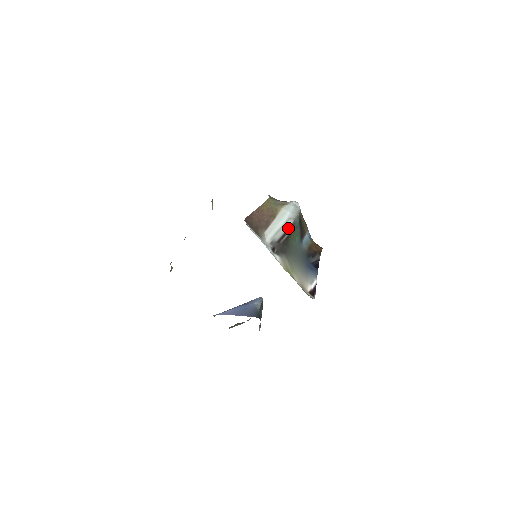
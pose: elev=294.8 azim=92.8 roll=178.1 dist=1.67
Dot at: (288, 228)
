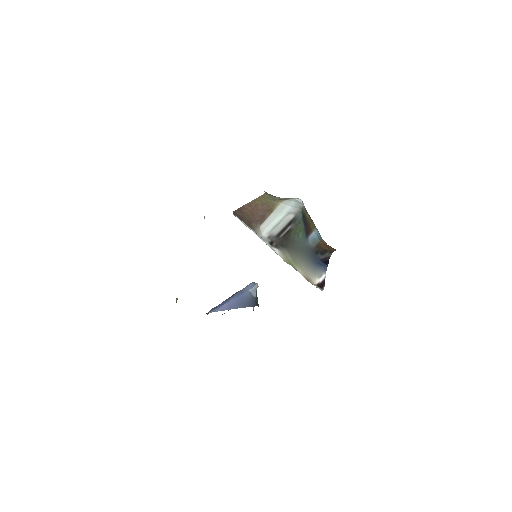
Dot at: (288, 222)
